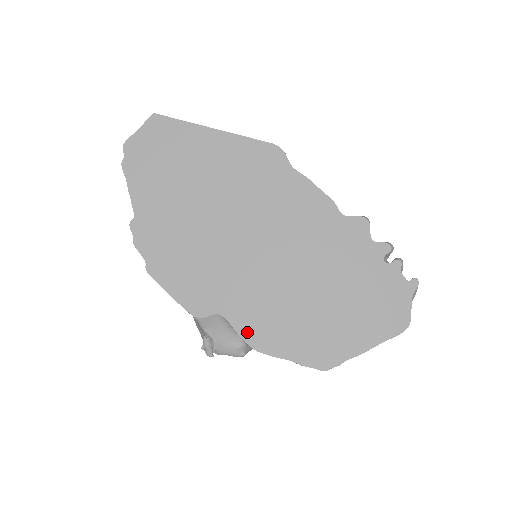
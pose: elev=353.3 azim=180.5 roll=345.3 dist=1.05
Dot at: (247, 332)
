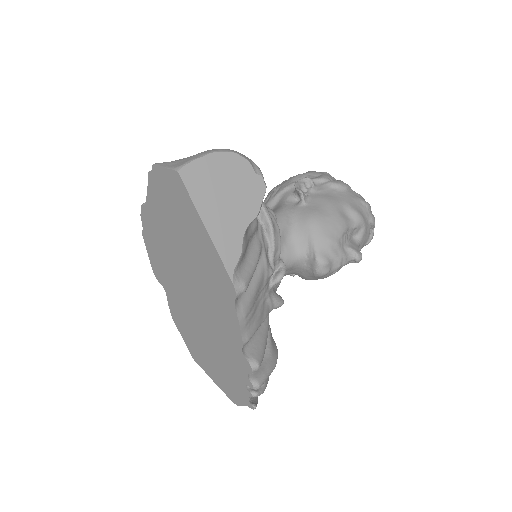
Dot at: (172, 309)
